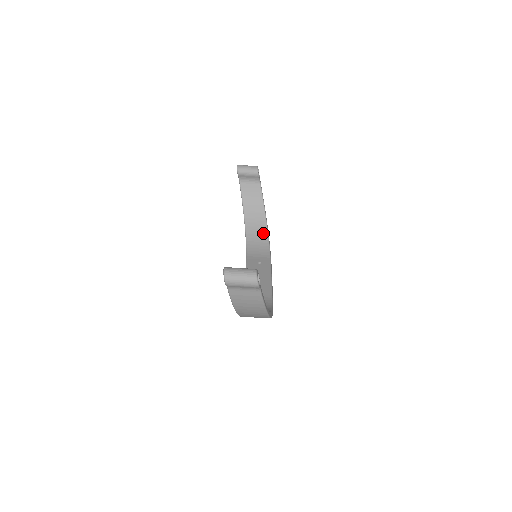
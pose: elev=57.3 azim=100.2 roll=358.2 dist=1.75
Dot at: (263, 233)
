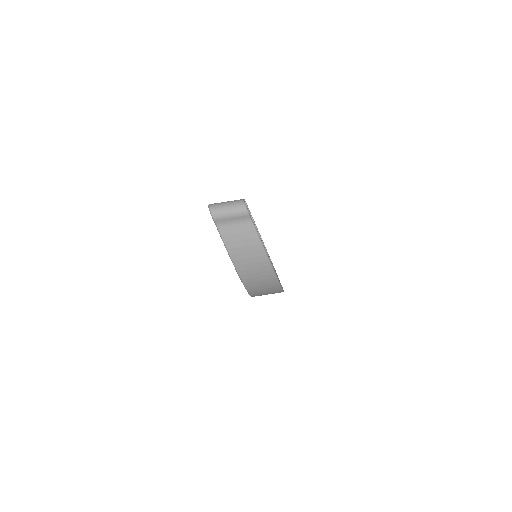
Dot at: occluded
